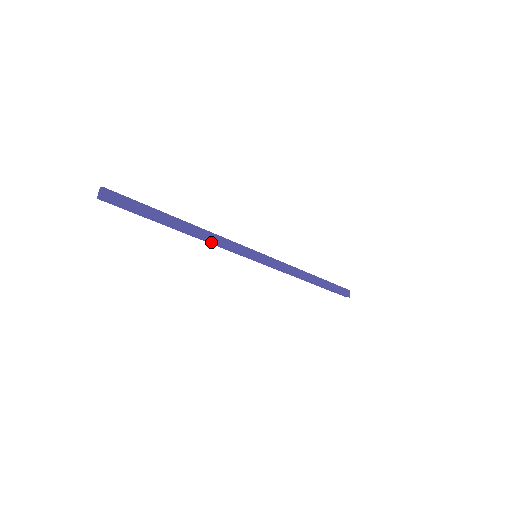
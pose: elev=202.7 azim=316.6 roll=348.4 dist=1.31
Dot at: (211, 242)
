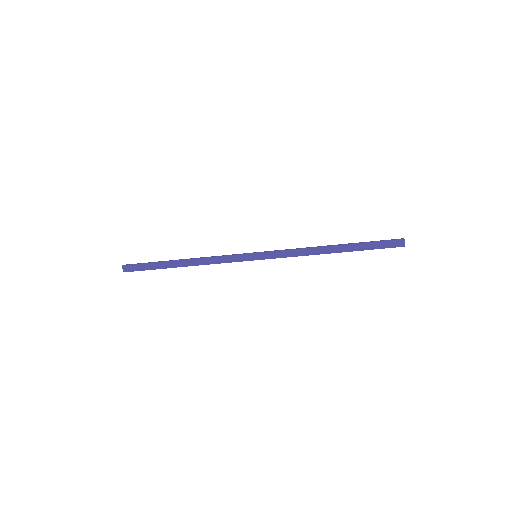
Dot at: (207, 264)
